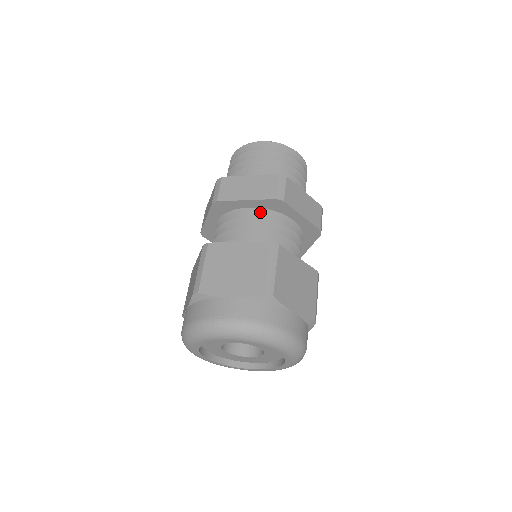
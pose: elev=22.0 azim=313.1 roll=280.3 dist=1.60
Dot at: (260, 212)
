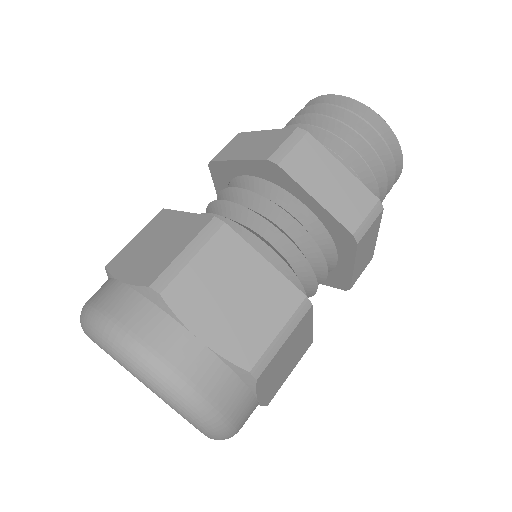
Dot at: (258, 184)
